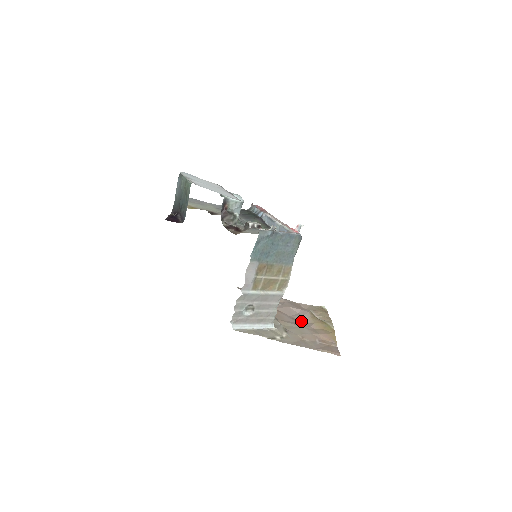
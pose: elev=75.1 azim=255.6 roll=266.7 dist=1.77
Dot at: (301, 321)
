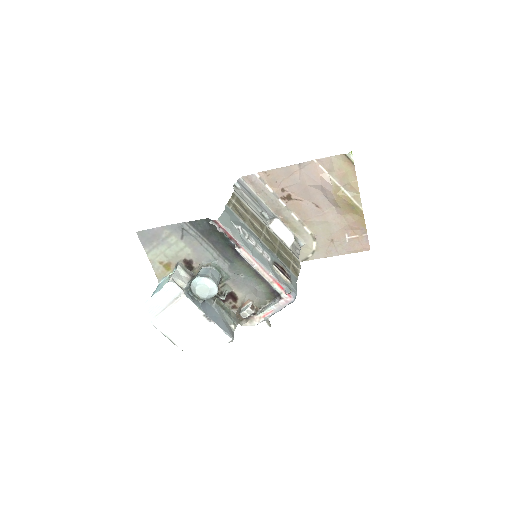
Dot at: (326, 208)
